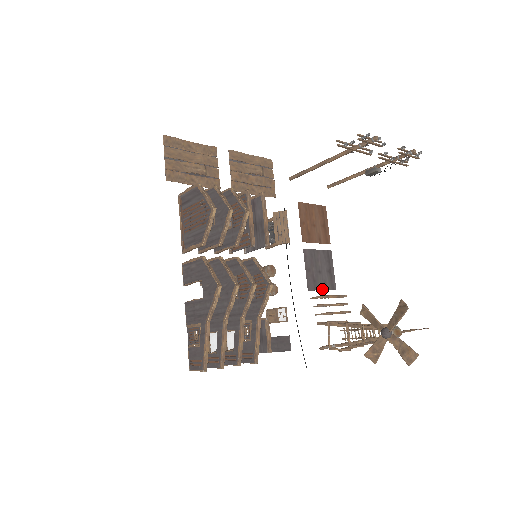
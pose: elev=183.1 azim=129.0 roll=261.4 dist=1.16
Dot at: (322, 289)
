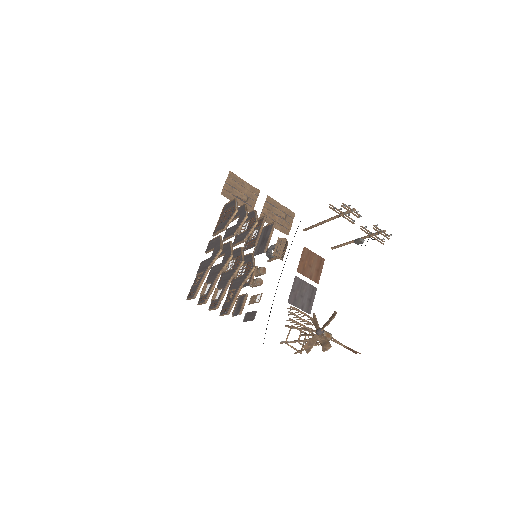
Dot at: (299, 308)
